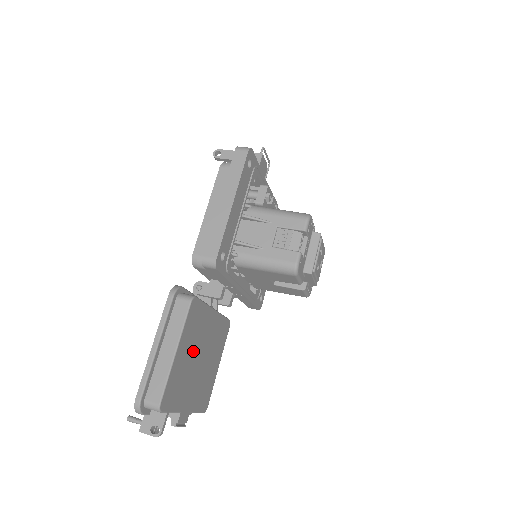
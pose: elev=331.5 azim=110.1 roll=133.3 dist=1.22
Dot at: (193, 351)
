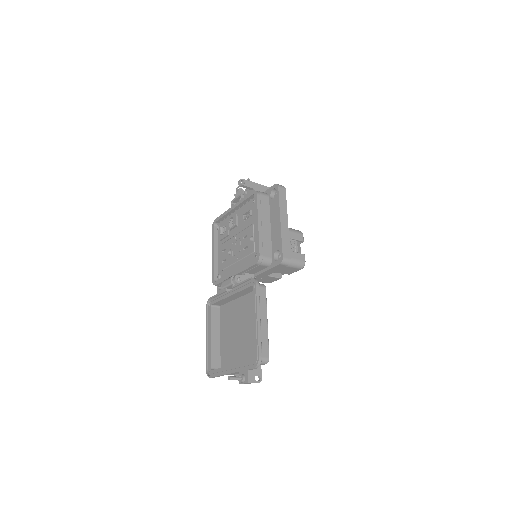
Dot at: (251, 324)
